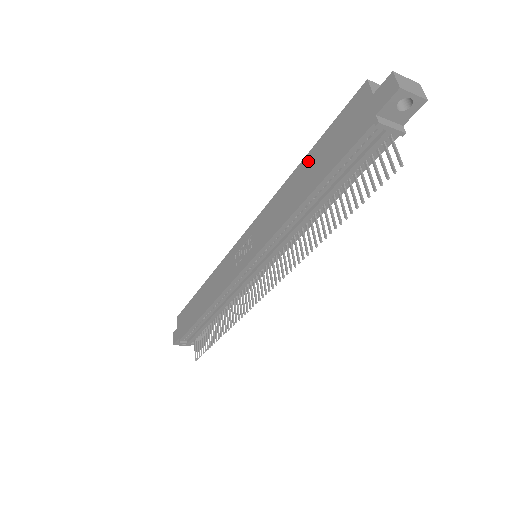
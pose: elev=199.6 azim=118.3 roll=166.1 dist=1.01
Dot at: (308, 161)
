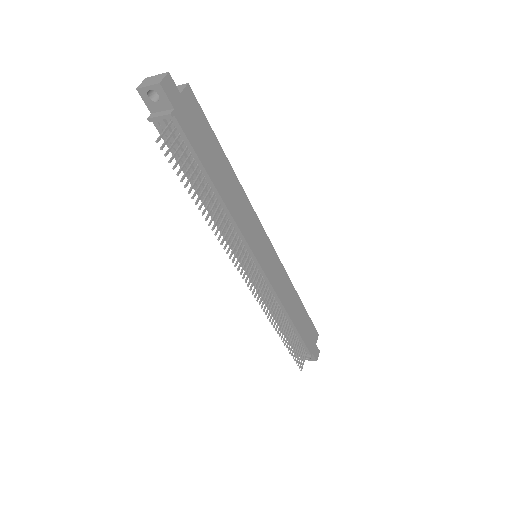
Dot at: occluded
